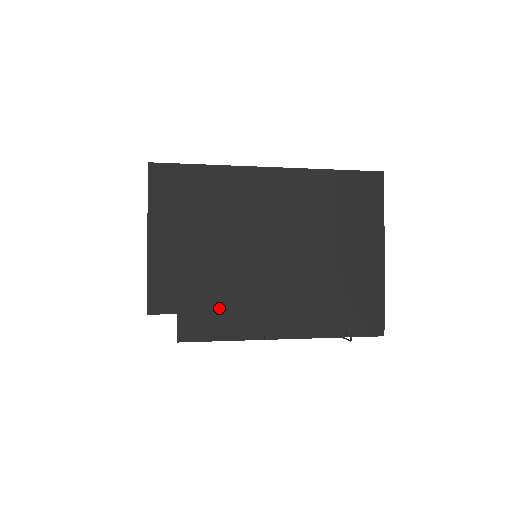
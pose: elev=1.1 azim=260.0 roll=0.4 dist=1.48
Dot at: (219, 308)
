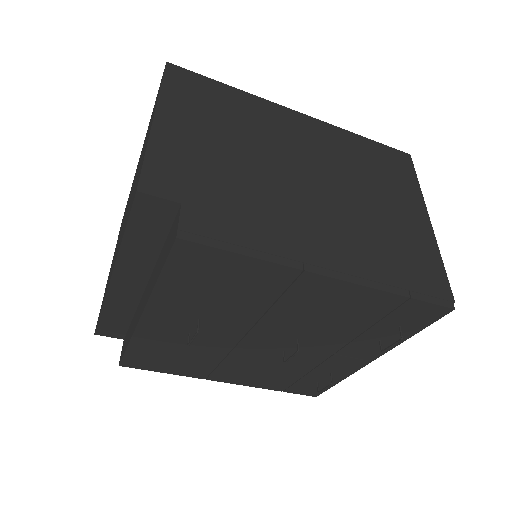
Dot at: (241, 215)
